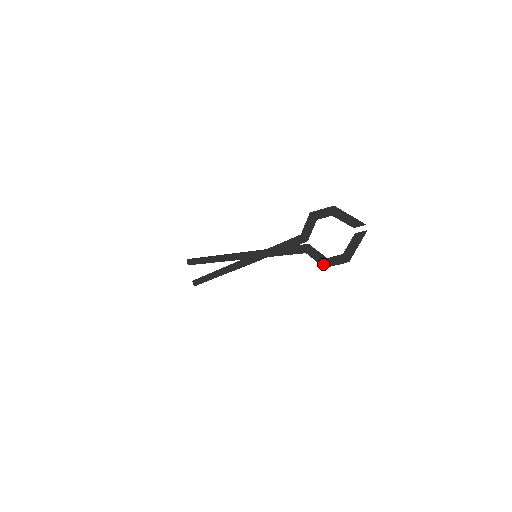
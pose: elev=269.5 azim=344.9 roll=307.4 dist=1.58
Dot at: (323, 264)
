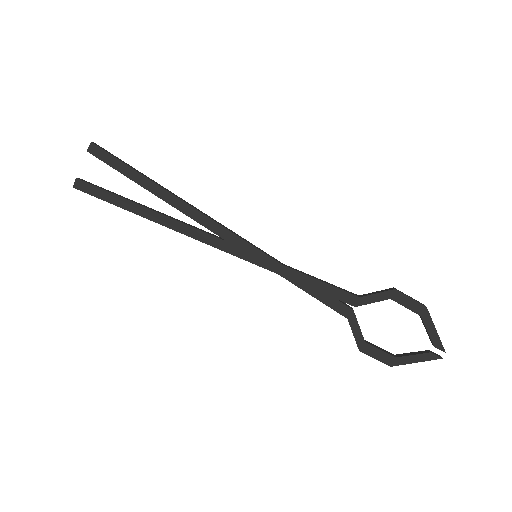
Dot at: (361, 346)
